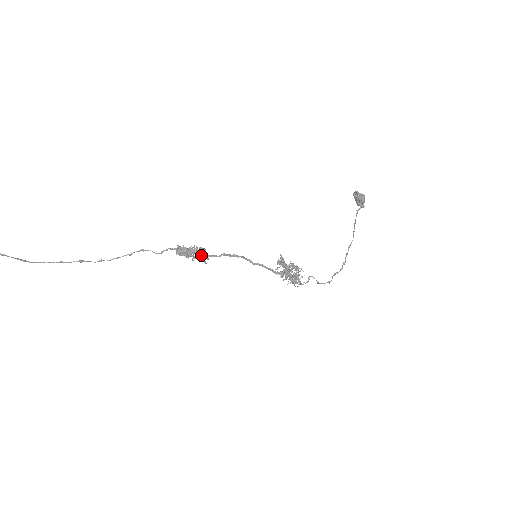
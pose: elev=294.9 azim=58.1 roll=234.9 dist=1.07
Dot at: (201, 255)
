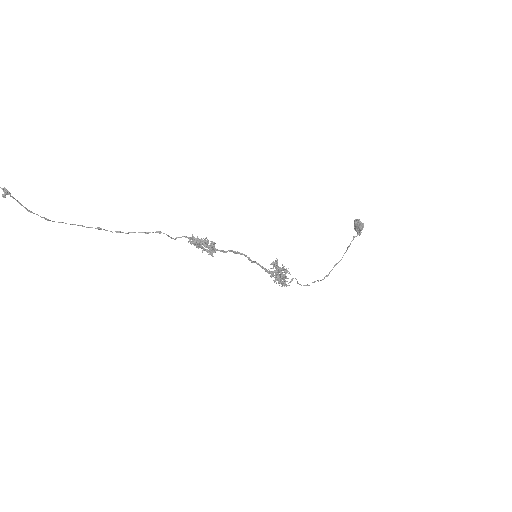
Dot at: (211, 249)
